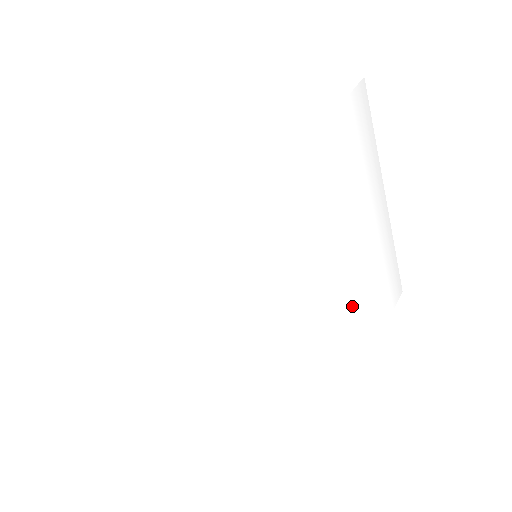
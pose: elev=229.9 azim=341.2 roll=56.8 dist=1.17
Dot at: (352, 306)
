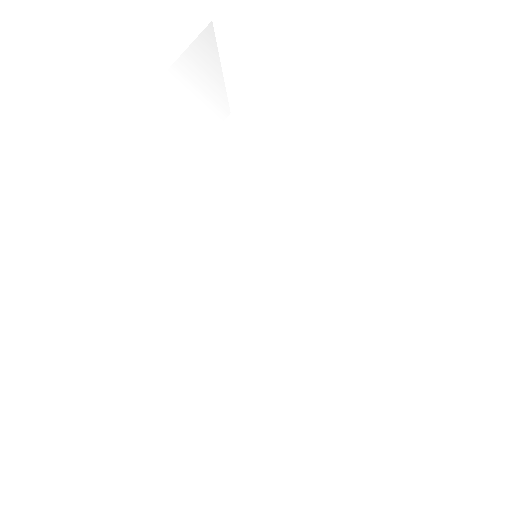
Dot at: (294, 301)
